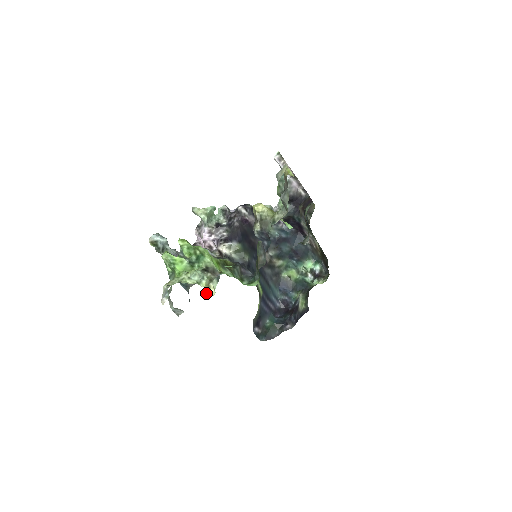
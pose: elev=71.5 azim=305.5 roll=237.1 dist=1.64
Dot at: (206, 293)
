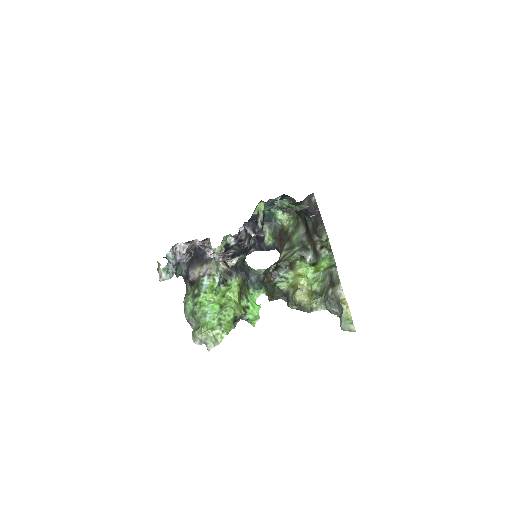
Dot at: occluded
